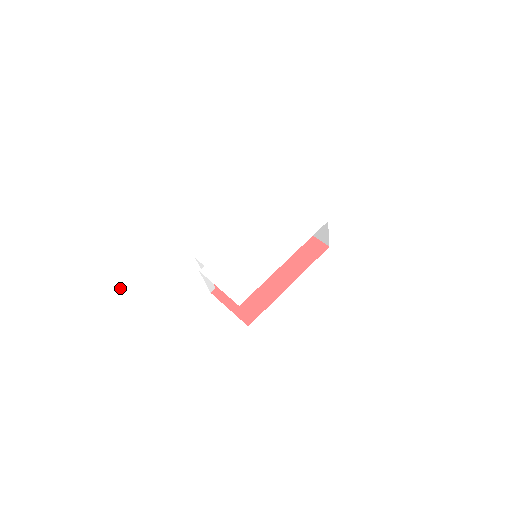
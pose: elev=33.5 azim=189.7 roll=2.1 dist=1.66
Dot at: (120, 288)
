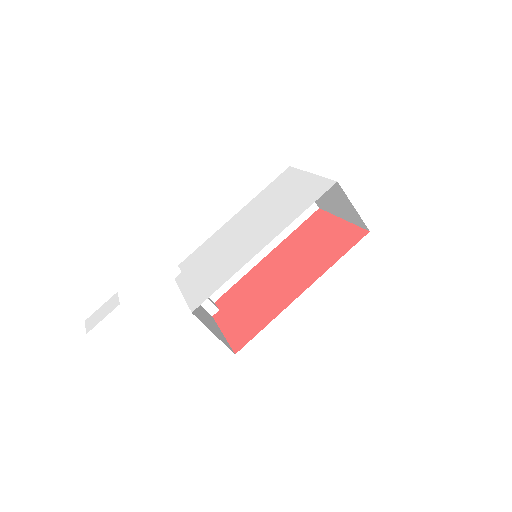
Dot at: (104, 311)
